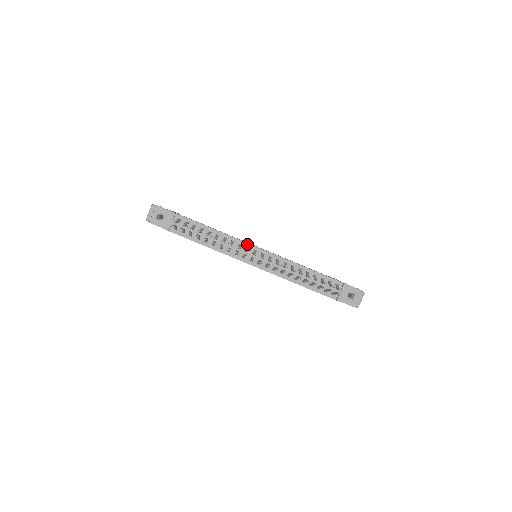
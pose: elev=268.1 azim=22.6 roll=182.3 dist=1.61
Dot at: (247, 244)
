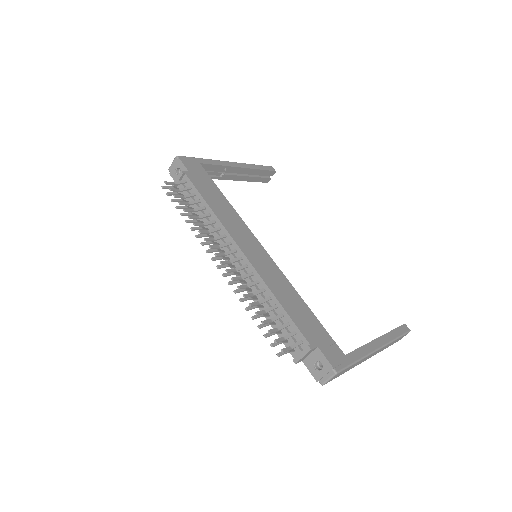
Dot at: (231, 239)
